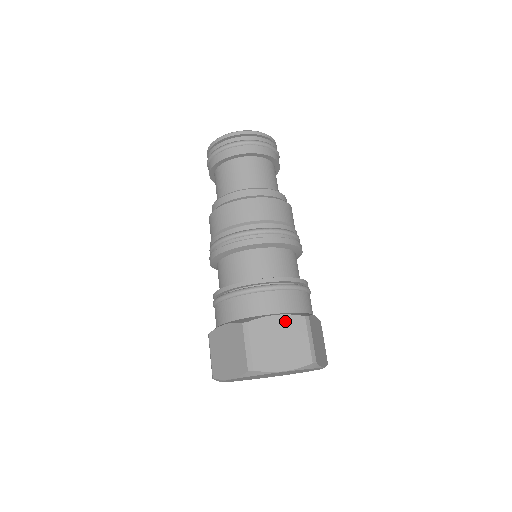
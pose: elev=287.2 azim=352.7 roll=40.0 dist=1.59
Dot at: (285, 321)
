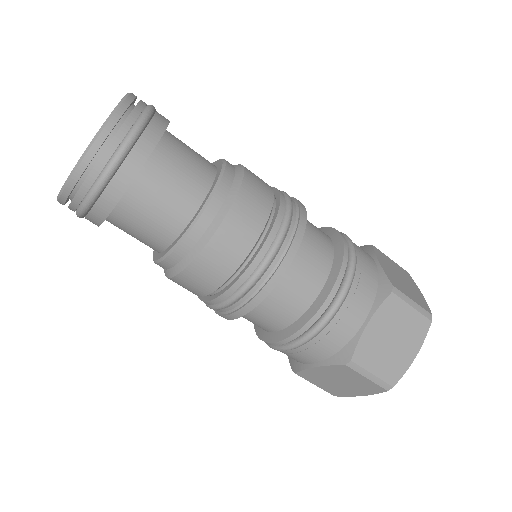
Dot at: (380, 318)
